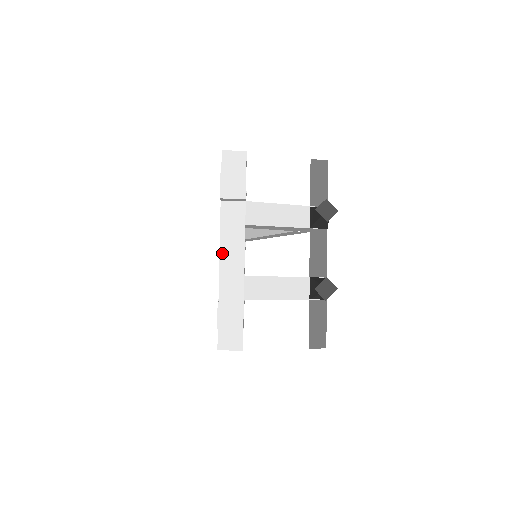
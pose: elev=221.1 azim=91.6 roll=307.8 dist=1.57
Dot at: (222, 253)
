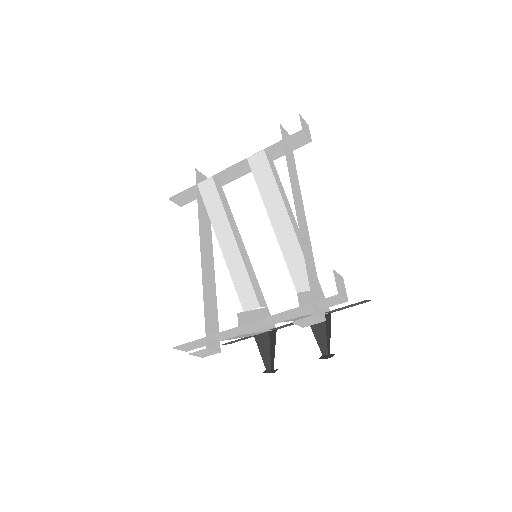
Dot at: (245, 325)
